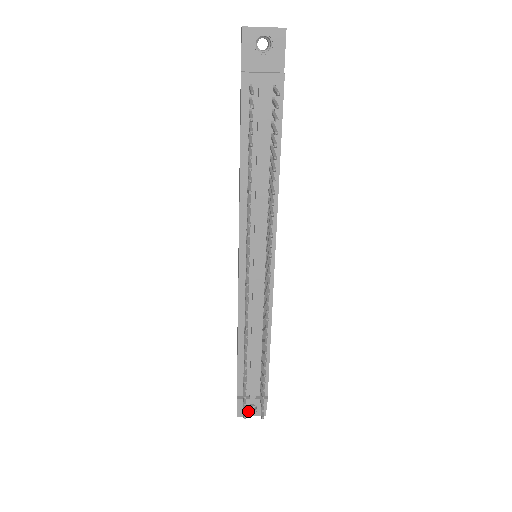
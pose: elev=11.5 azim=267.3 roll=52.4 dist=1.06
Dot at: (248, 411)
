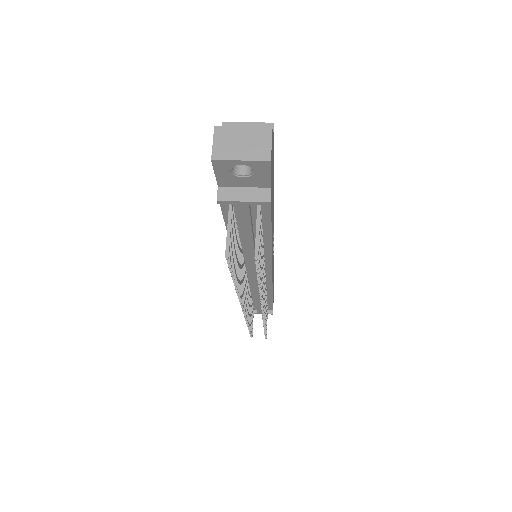
Dot at: occluded
